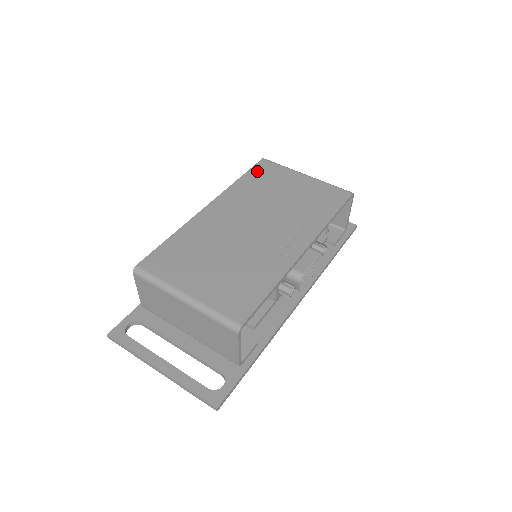
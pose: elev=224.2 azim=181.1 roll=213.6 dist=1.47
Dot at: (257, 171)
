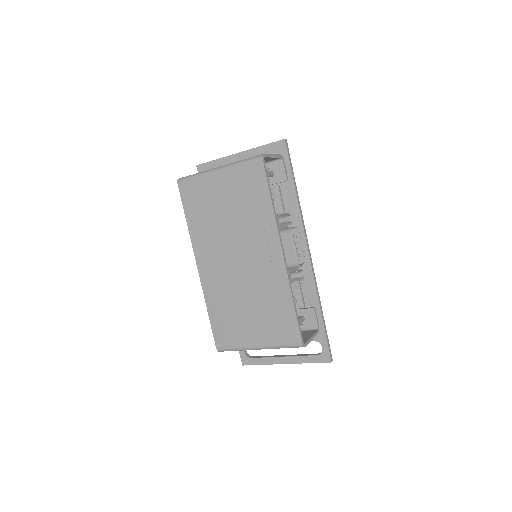
Dot at: (188, 202)
